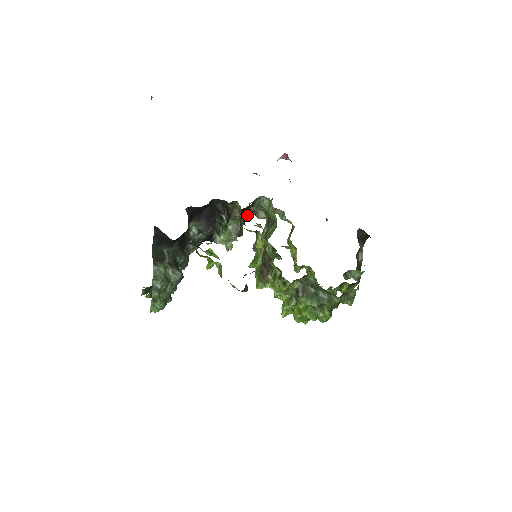
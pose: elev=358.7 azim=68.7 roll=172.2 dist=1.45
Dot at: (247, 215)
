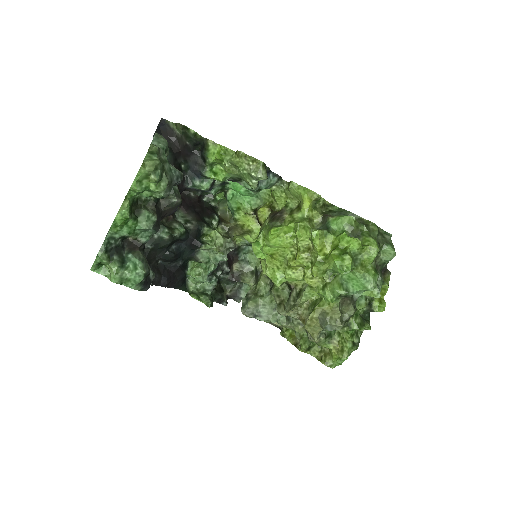
Dot at: (226, 299)
